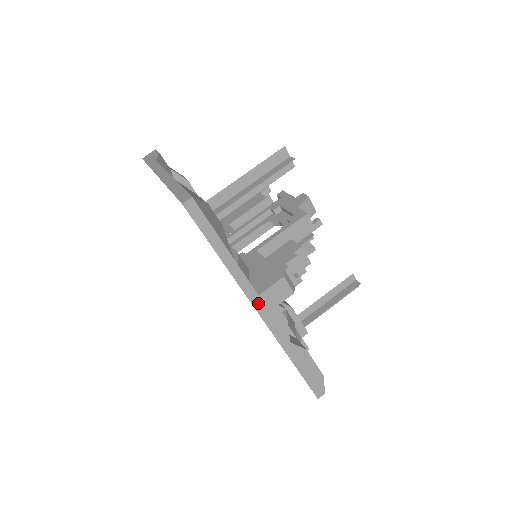
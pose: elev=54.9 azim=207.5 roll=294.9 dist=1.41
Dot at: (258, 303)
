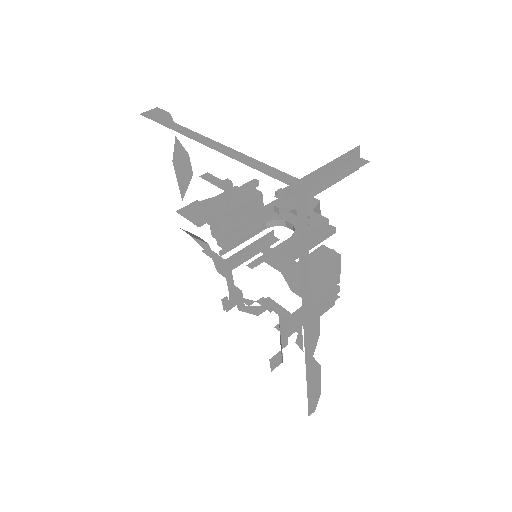
Dot at: (307, 313)
